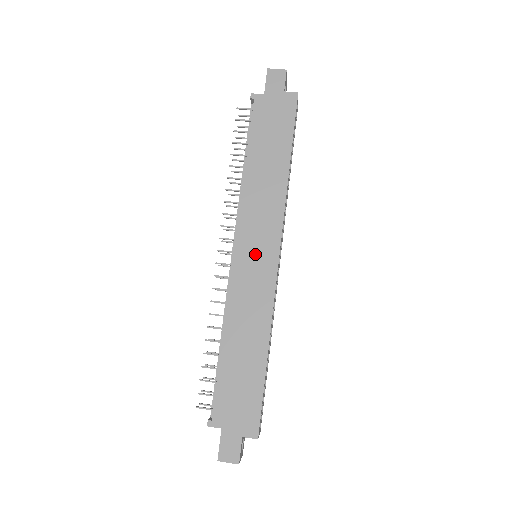
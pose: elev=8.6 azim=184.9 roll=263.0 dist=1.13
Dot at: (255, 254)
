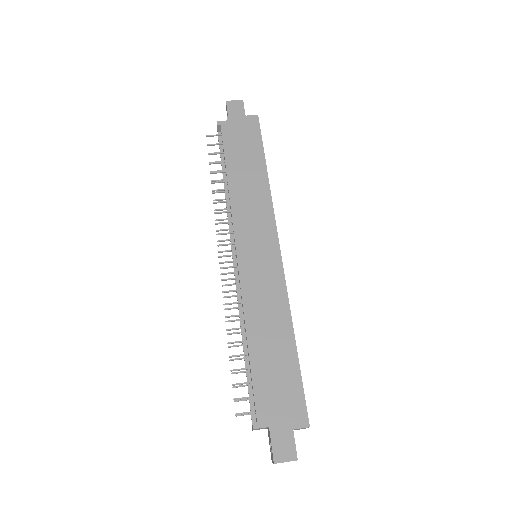
Dot at: (257, 250)
